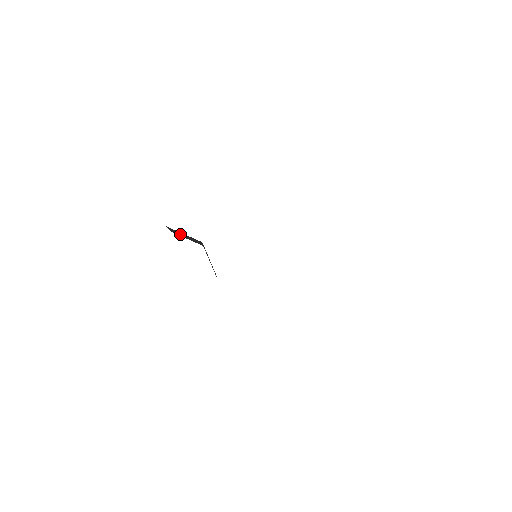
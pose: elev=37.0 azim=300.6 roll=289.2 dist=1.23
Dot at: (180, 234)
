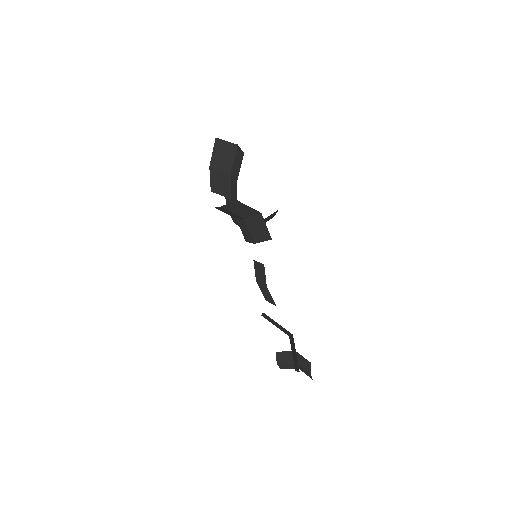
Dot at: (219, 156)
